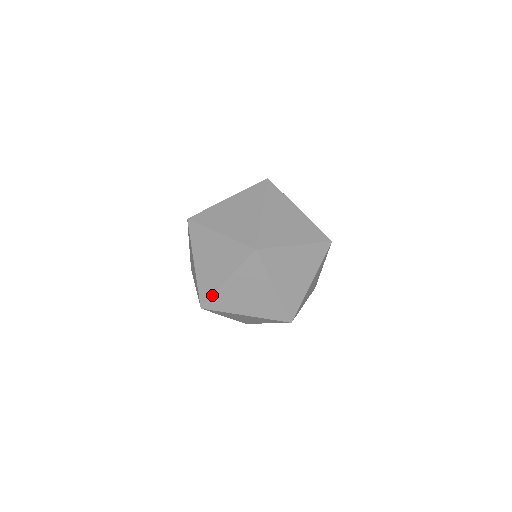
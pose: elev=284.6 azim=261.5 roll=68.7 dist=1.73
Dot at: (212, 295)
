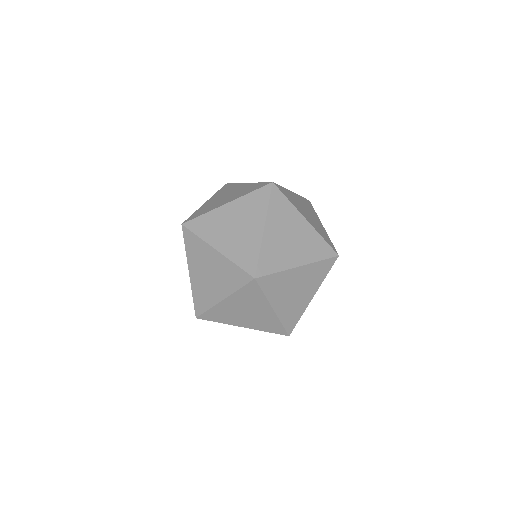
Dot at: (202, 214)
